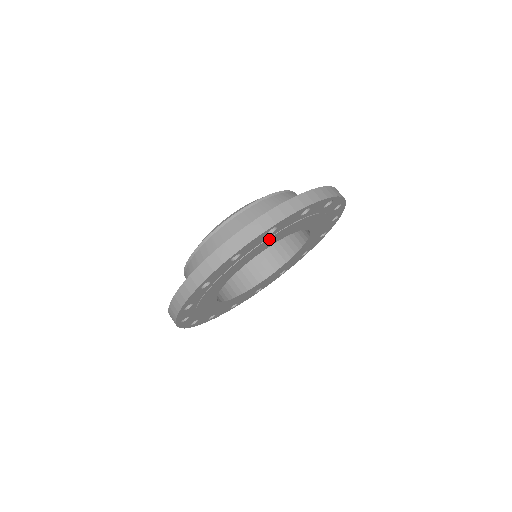
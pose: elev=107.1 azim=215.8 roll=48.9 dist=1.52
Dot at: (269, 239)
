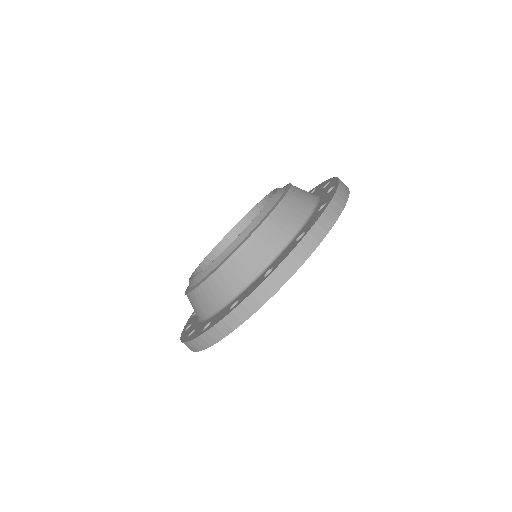
Dot at: occluded
